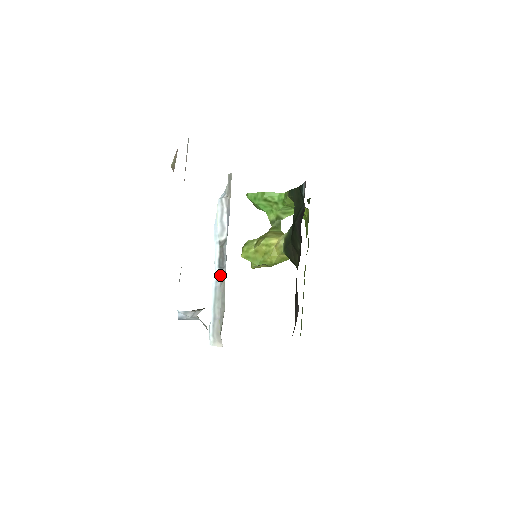
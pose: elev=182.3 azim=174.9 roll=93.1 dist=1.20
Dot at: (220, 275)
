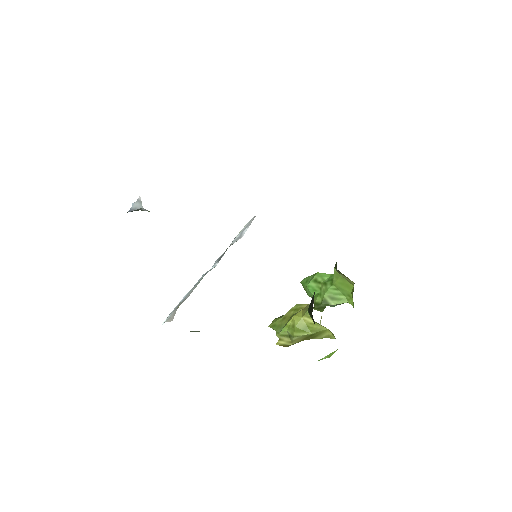
Dot at: (214, 267)
